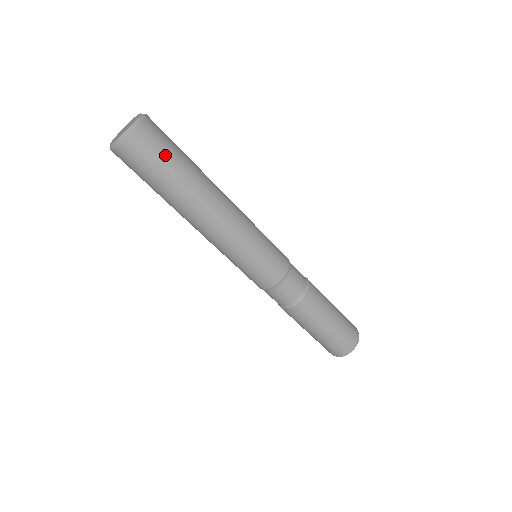
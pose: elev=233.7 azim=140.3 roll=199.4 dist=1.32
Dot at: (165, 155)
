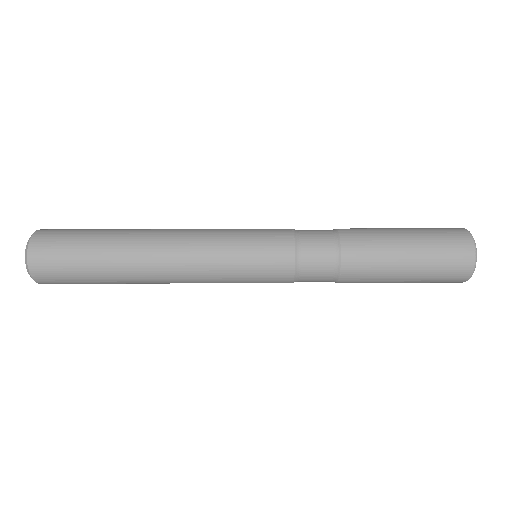
Dot at: (75, 233)
